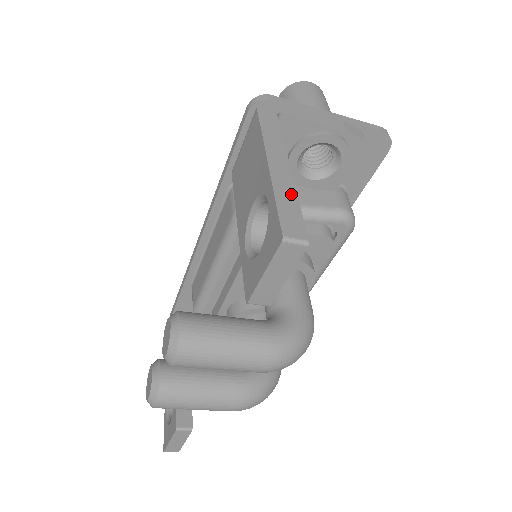
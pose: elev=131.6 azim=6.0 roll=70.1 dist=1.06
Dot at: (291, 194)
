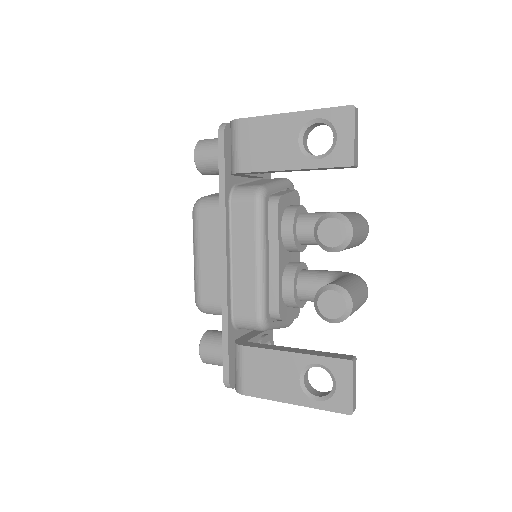
Dot at: occluded
